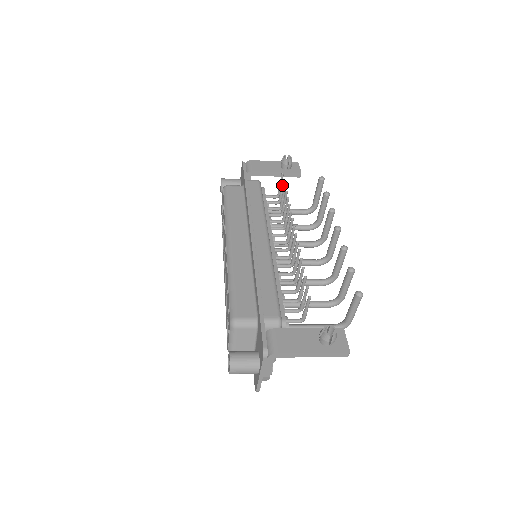
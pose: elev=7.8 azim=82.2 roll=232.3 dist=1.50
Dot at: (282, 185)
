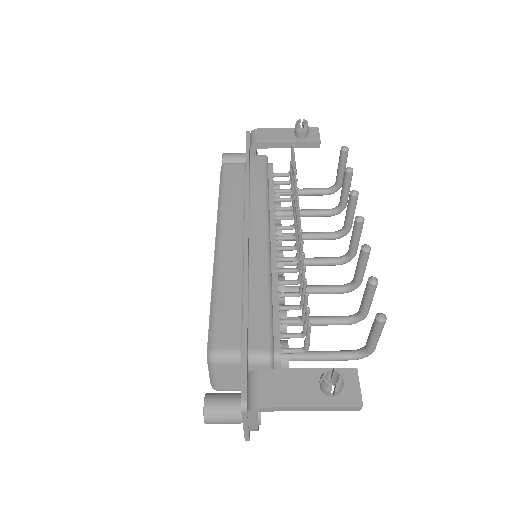
Dot at: (292, 160)
